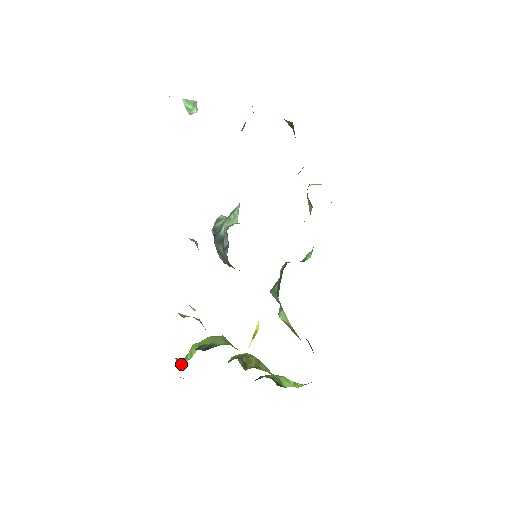
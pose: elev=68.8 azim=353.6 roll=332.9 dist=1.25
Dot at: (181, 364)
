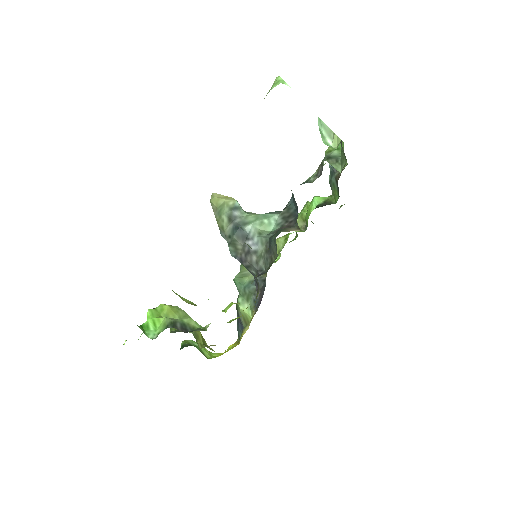
Dot at: (150, 336)
